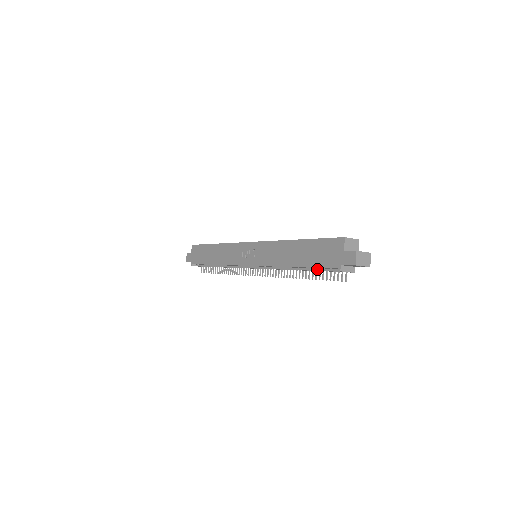
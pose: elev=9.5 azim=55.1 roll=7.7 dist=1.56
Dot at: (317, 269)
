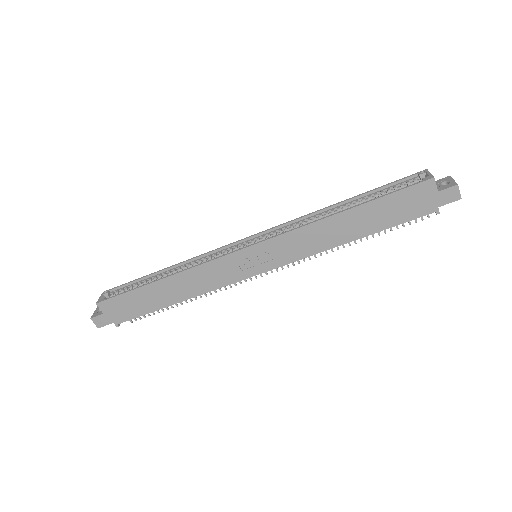
Dot at: occluded
